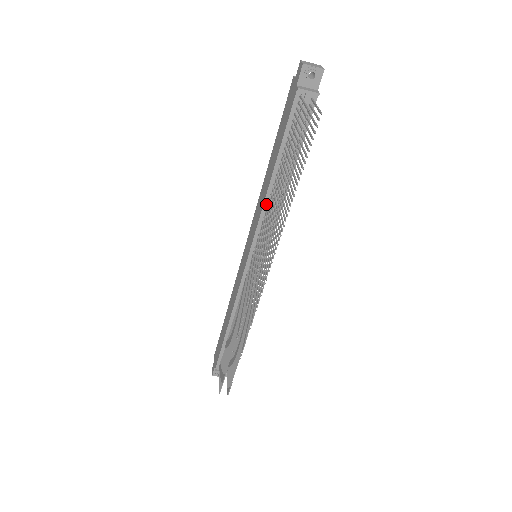
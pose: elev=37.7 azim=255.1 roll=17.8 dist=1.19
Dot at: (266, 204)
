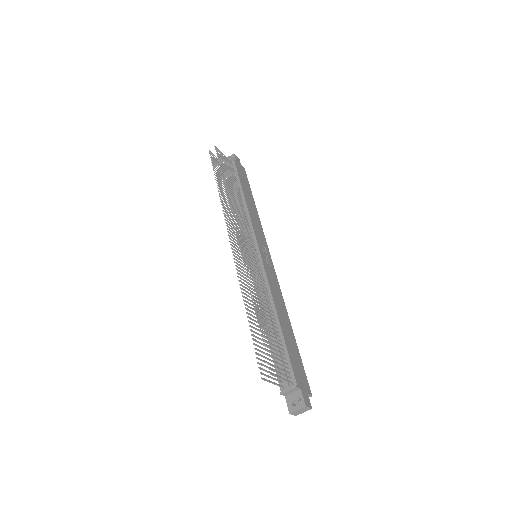
Dot at: occluded
